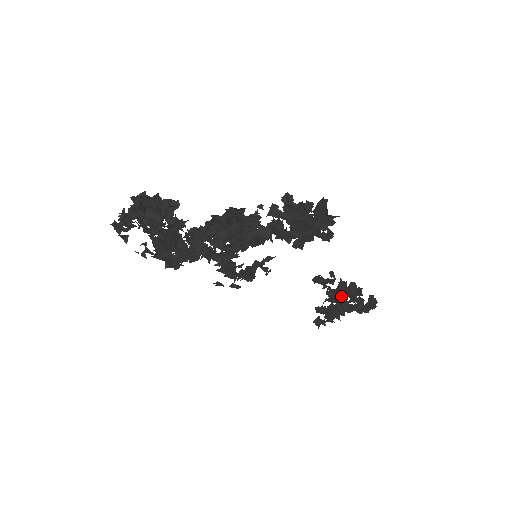
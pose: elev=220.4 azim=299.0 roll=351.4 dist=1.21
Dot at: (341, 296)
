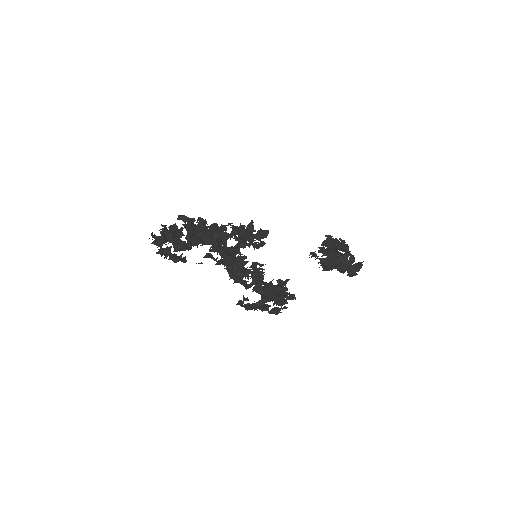
Dot at: occluded
